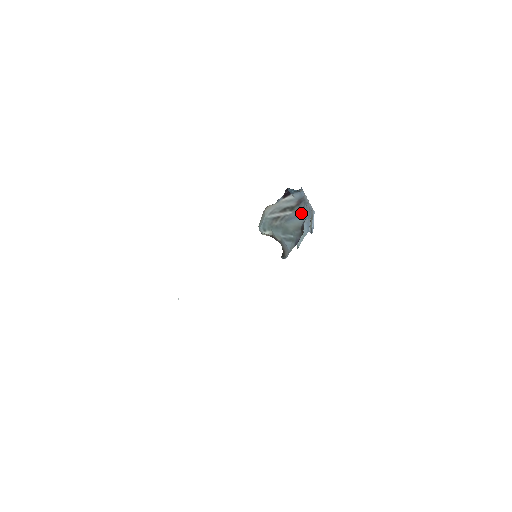
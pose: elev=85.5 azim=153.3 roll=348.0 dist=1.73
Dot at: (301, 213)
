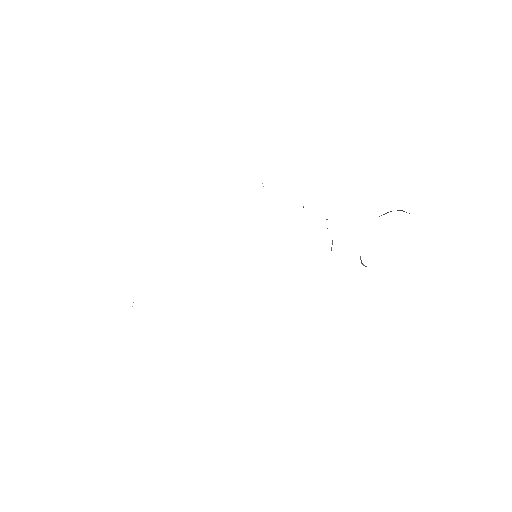
Dot at: occluded
